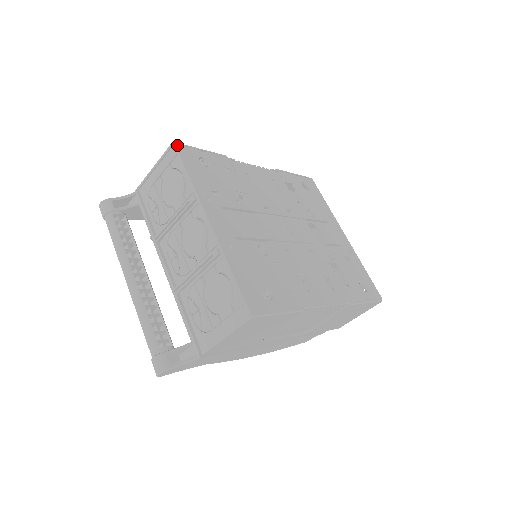
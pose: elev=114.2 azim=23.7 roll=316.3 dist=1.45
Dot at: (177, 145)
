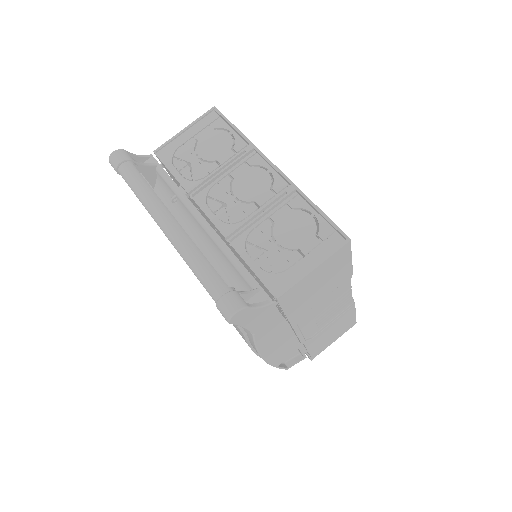
Dot at: (218, 110)
